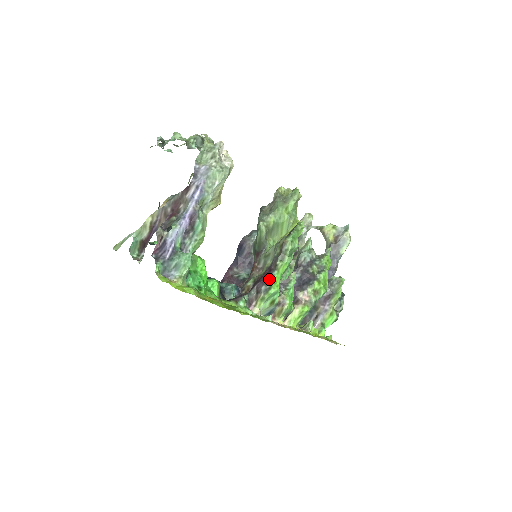
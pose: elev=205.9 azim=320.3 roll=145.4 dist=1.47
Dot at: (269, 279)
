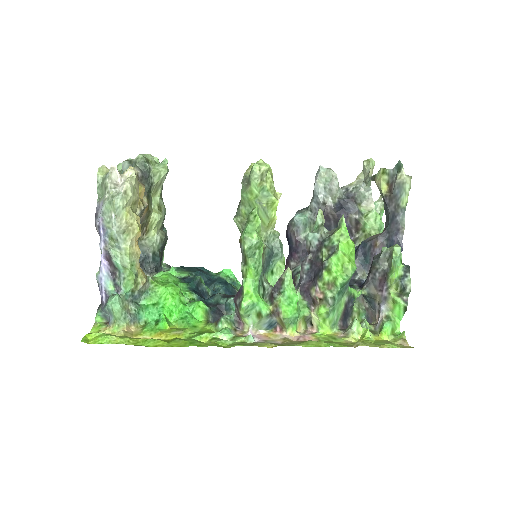
Dot at: (241, 290)
